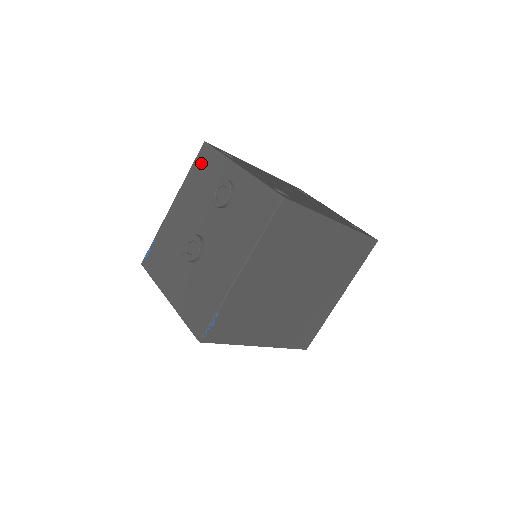
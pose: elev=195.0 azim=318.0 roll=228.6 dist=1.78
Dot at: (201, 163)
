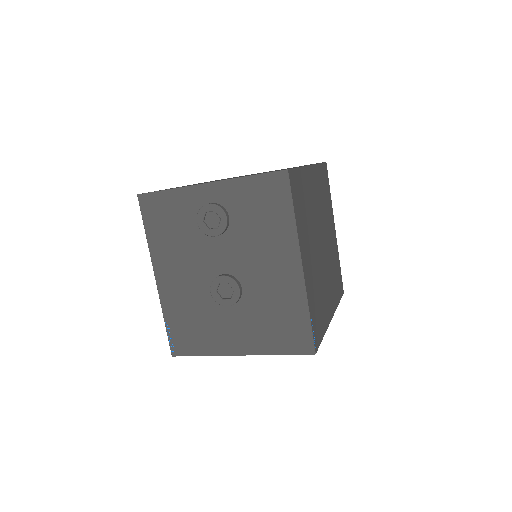
Dot at: (154, 216)
